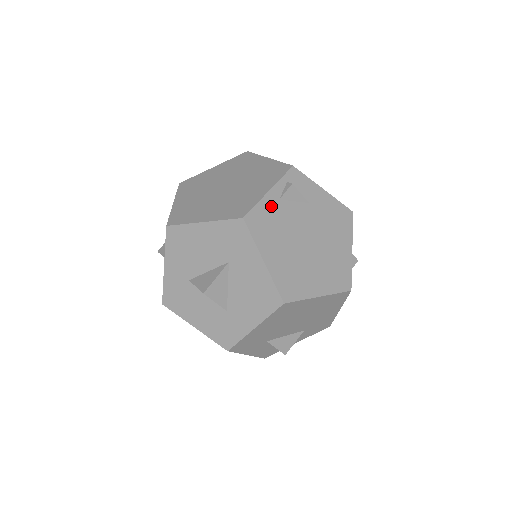
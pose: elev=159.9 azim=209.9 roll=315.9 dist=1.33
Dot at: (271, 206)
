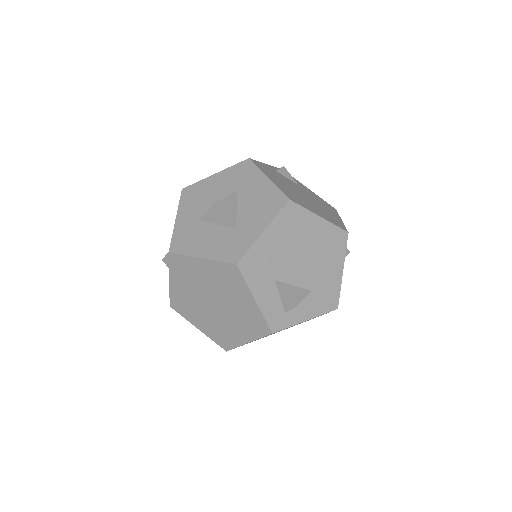
Dot at: (270, 168)
